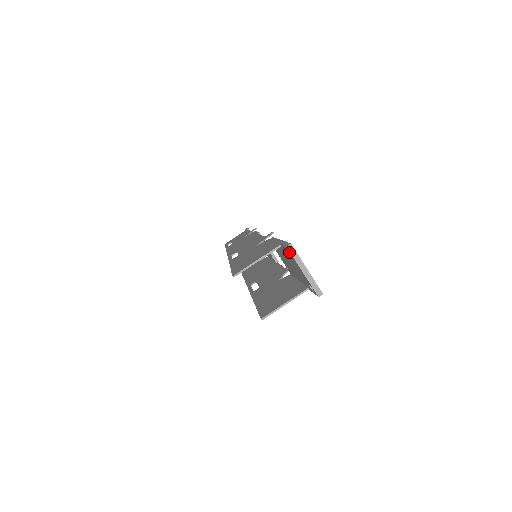
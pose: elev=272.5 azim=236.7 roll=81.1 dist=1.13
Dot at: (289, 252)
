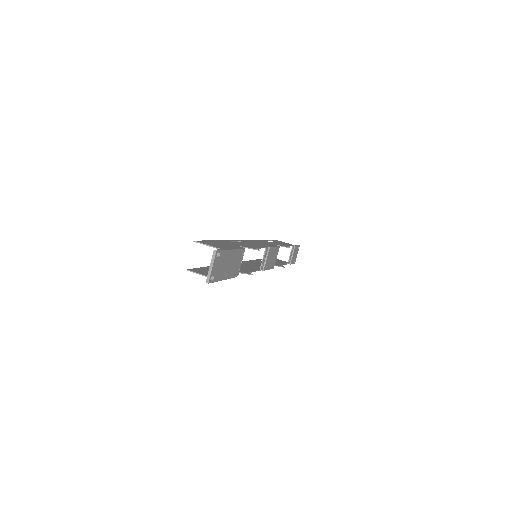
Dot at: (214, 253)
